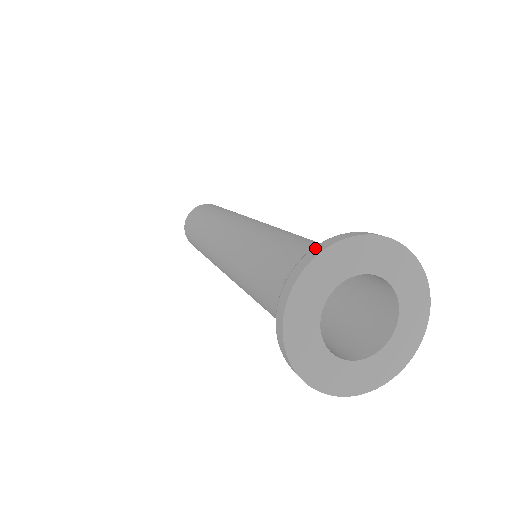
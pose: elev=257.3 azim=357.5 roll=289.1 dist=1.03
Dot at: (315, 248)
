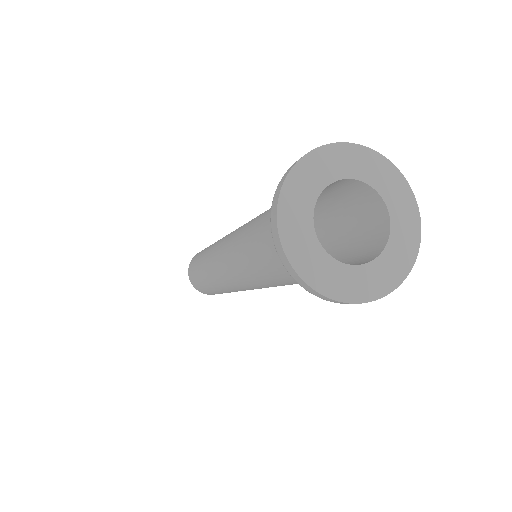
Dot at: occluded
